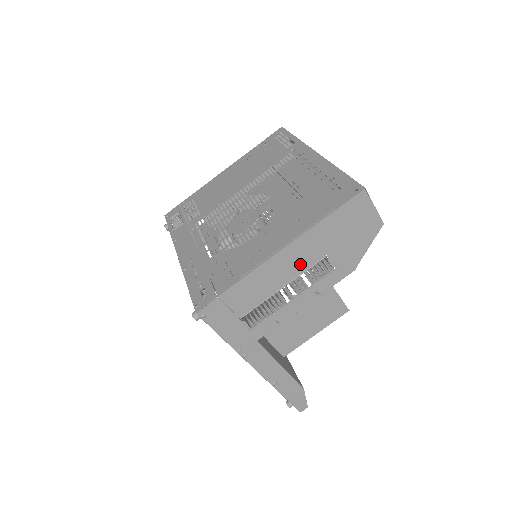
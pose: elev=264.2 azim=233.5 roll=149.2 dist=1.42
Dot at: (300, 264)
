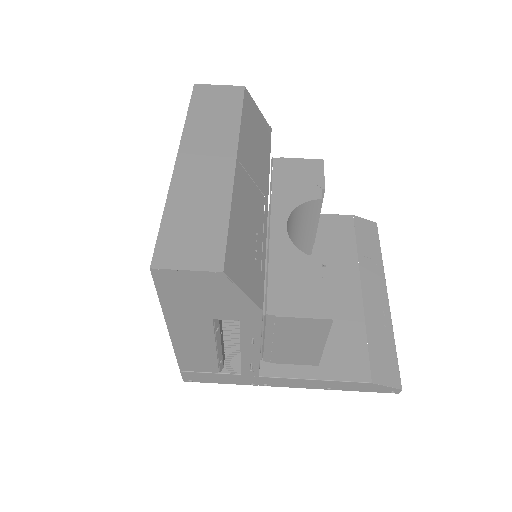
Dot at: (202, 333)
